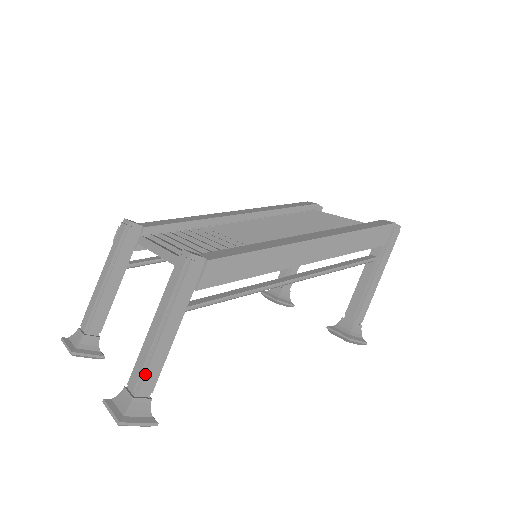
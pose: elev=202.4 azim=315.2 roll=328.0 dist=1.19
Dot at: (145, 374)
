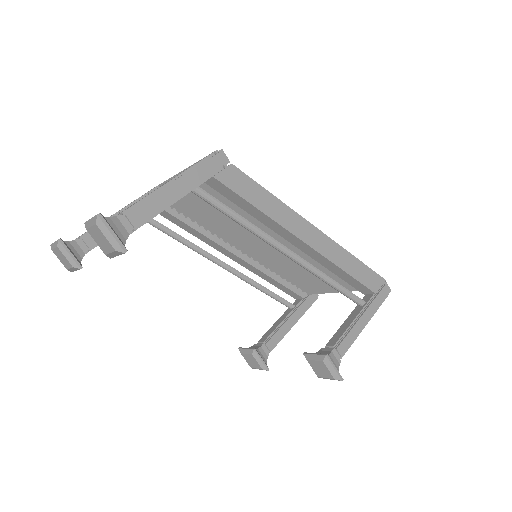
Dot at: (141, 204)
